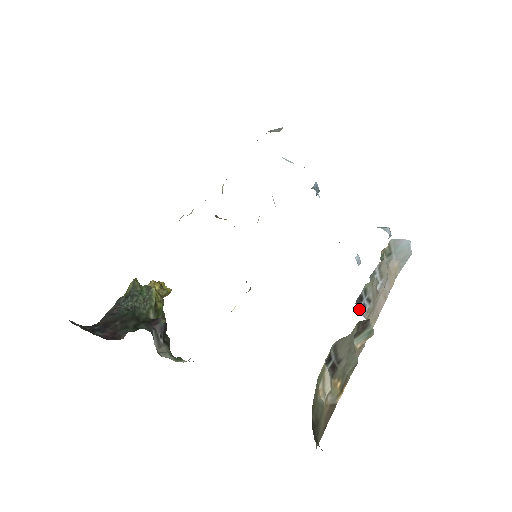
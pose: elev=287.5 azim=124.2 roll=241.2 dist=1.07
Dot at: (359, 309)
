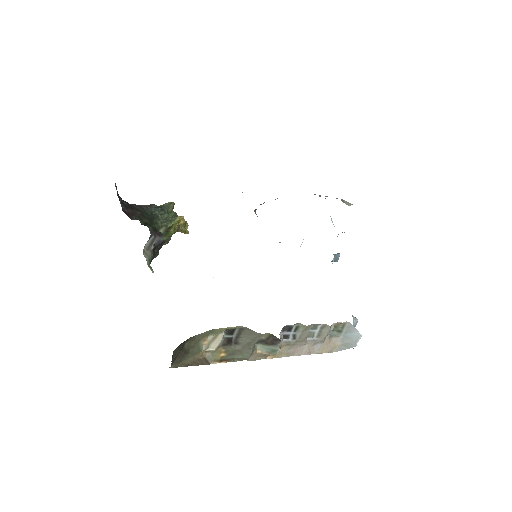
Dot at: (282, 333)
